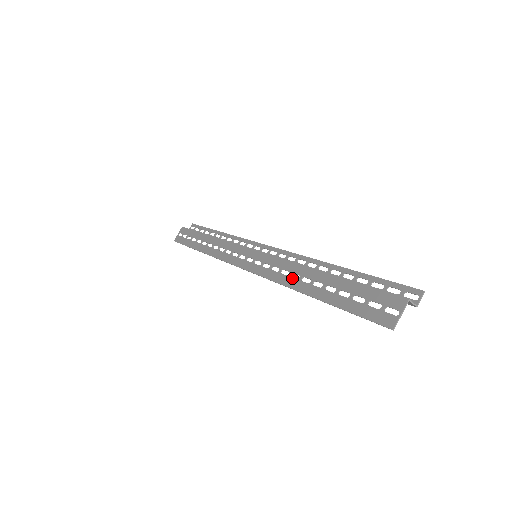
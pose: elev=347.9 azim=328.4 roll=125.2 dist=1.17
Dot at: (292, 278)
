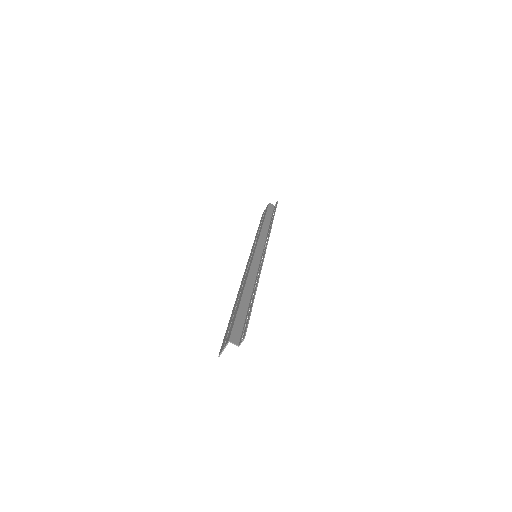
Dot at: (241, 288)
